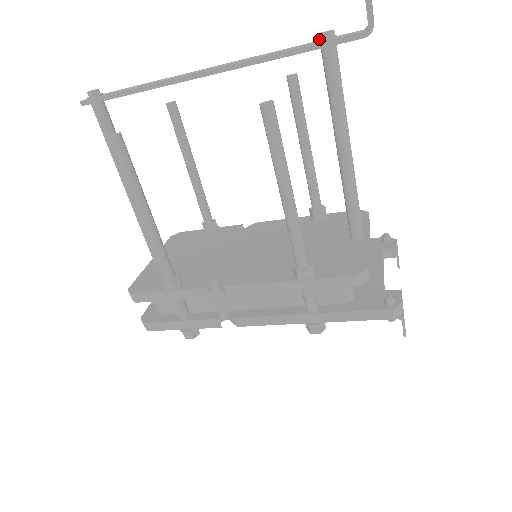
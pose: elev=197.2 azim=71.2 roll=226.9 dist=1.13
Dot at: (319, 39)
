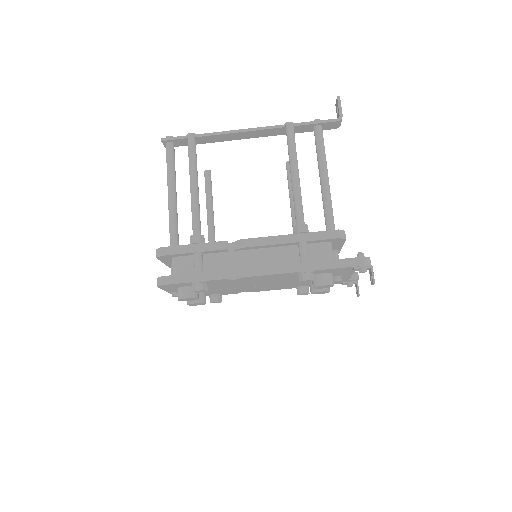
Dot at: occluded
